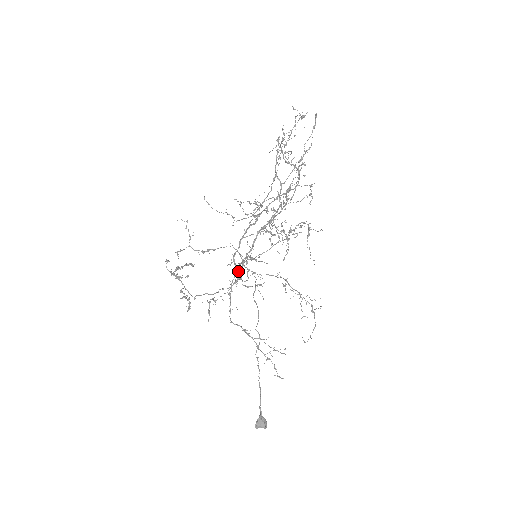
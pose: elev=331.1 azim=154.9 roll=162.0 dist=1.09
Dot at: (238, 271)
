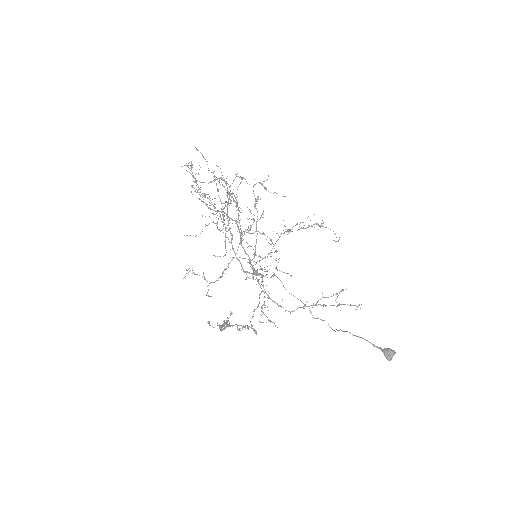
Dot at: (256, 275)
